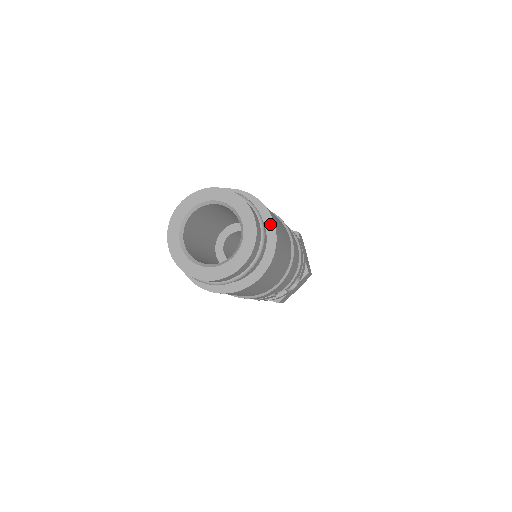
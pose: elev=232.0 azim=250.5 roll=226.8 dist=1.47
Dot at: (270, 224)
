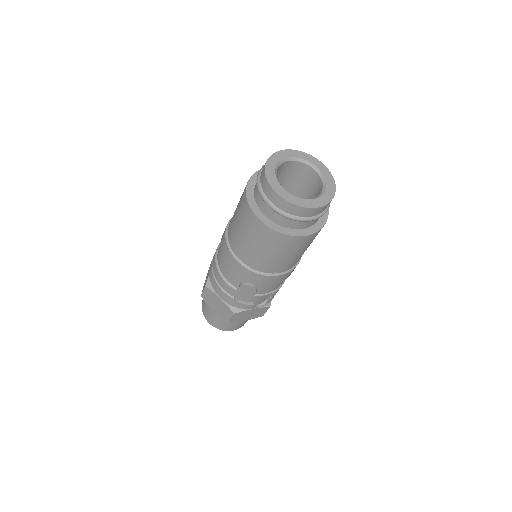
Dot at: occluded
